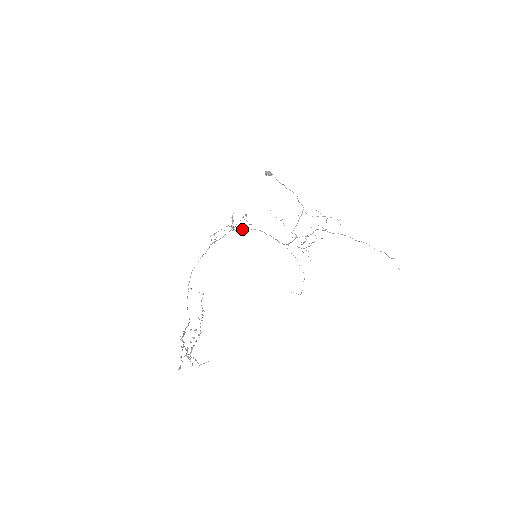
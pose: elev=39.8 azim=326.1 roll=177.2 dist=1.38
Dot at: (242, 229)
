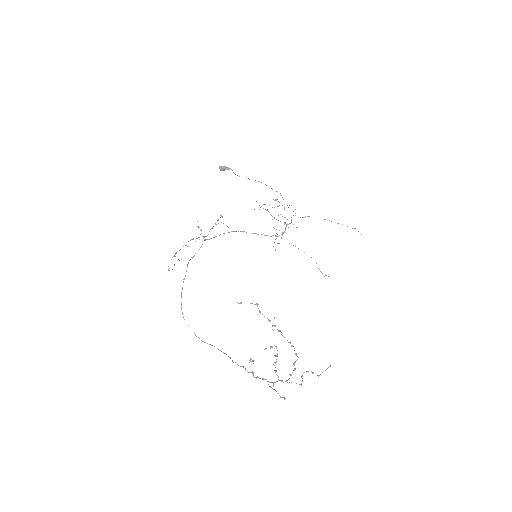
Dot at: (216, 236)
